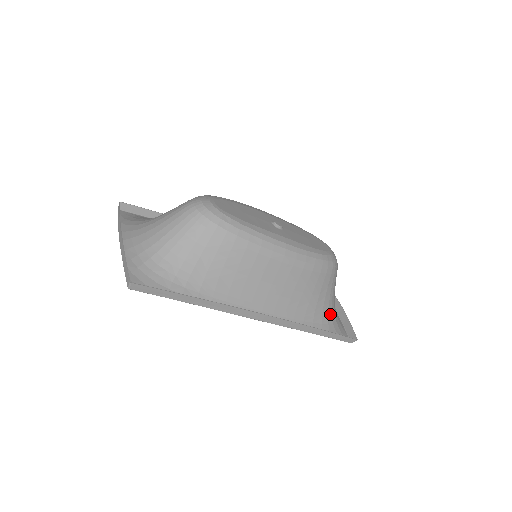
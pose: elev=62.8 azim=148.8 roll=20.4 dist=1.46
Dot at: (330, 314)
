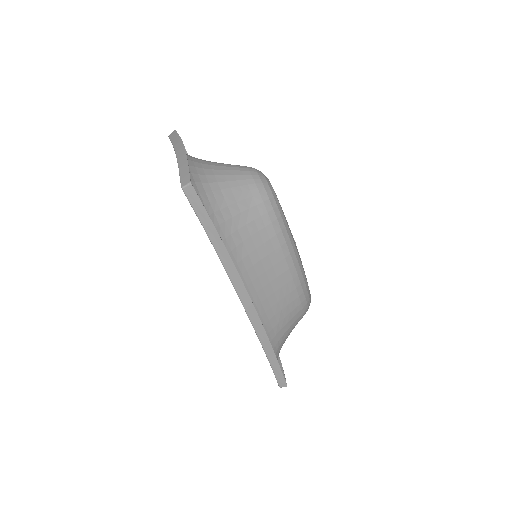
Dot at: (279, 349)
